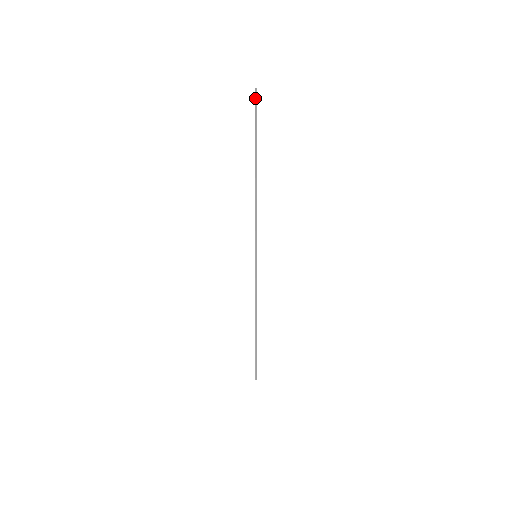
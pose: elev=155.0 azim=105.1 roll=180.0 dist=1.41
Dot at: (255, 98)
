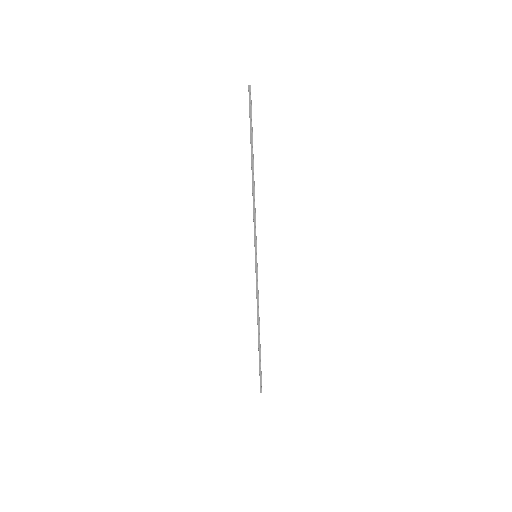
Dot at: (250, 95)
